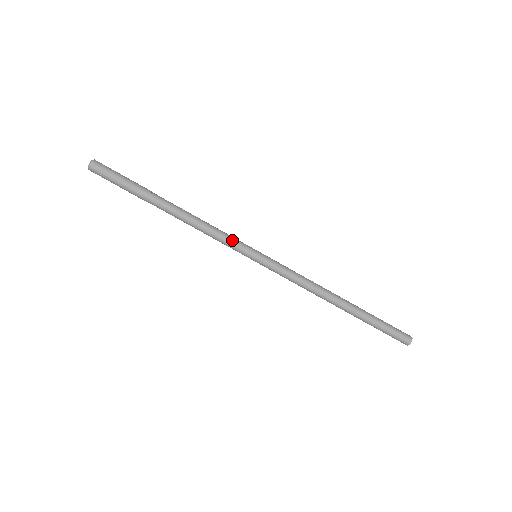
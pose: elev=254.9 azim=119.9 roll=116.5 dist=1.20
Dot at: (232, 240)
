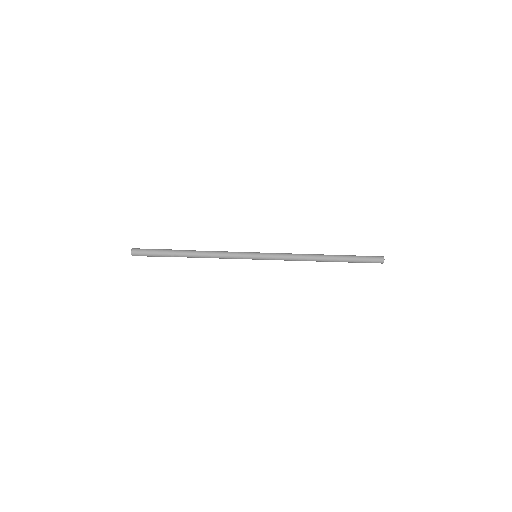
Dot at: (236, 255)
